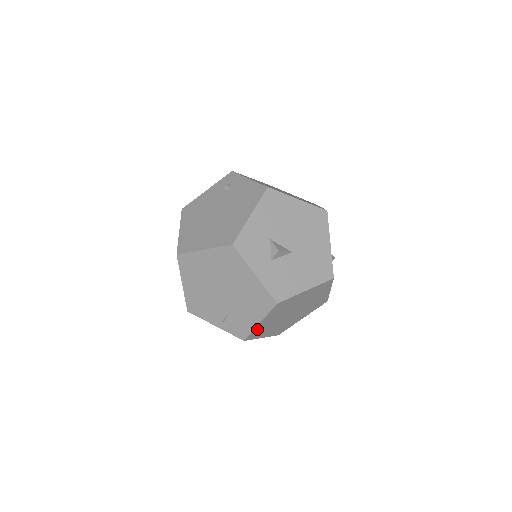
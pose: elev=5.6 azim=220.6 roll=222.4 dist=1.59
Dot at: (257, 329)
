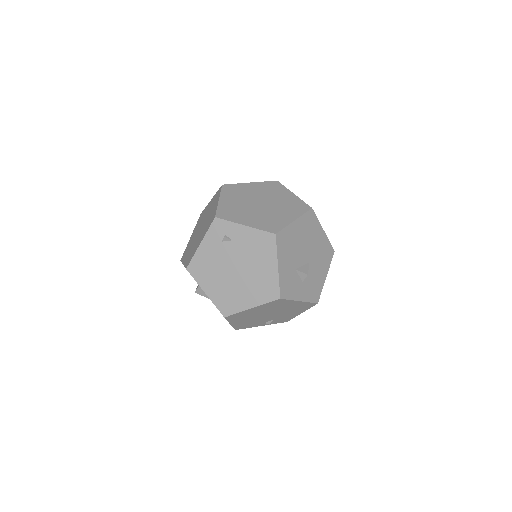
Dot at: occluded
